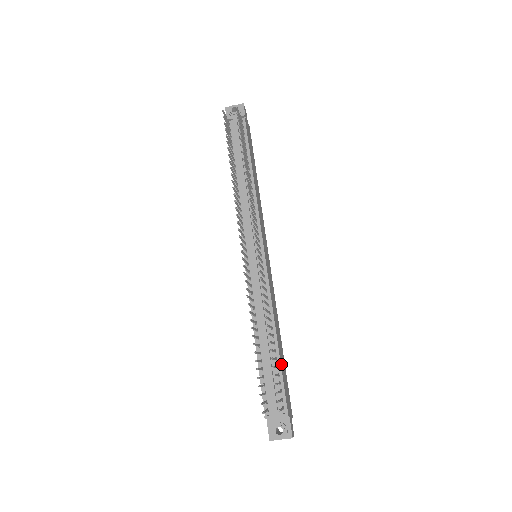
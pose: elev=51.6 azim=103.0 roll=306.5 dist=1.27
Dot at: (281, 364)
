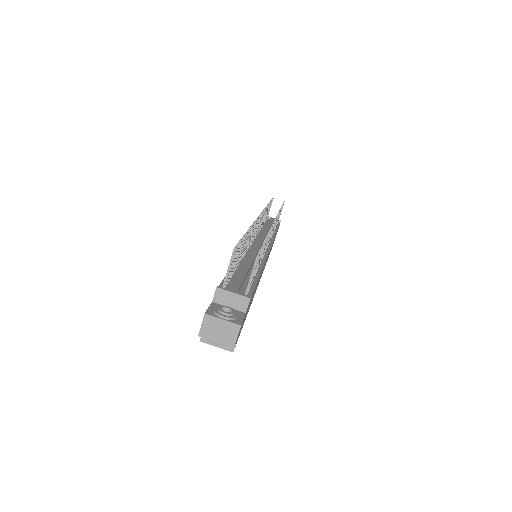
Dot at: occluded
